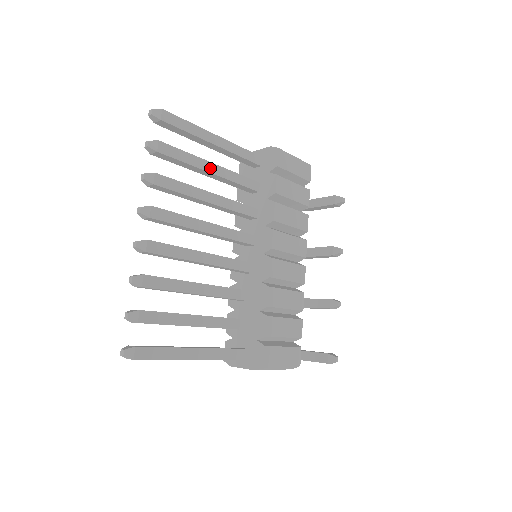
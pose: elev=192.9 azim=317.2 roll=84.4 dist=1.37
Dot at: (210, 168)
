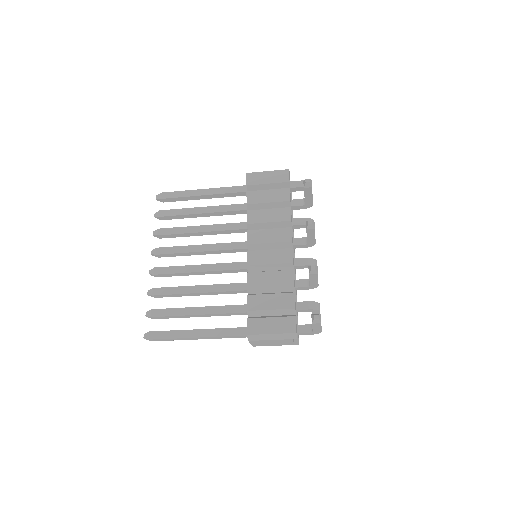
Dot at: (200, 211)
